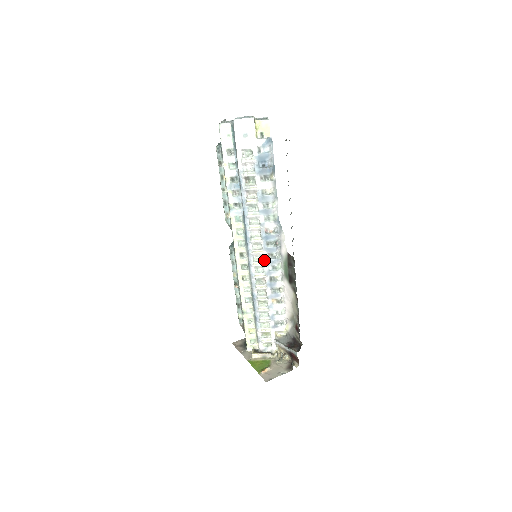
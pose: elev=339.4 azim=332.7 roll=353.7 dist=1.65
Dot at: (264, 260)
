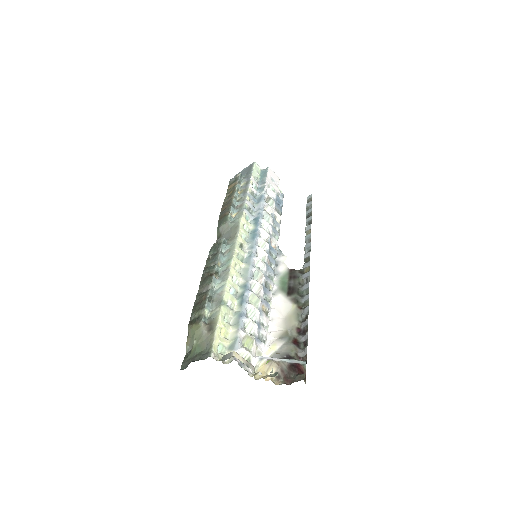
Dot at: (265, 262)
